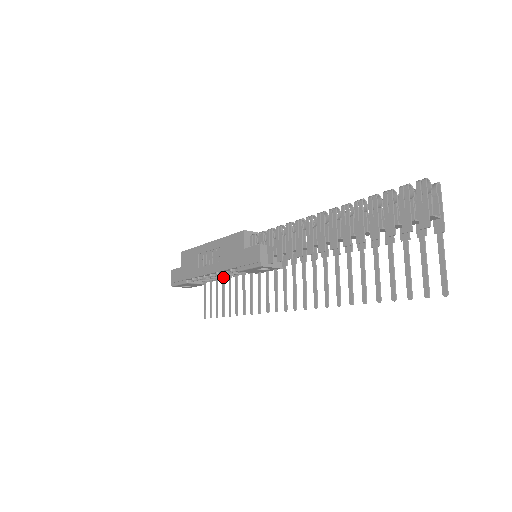
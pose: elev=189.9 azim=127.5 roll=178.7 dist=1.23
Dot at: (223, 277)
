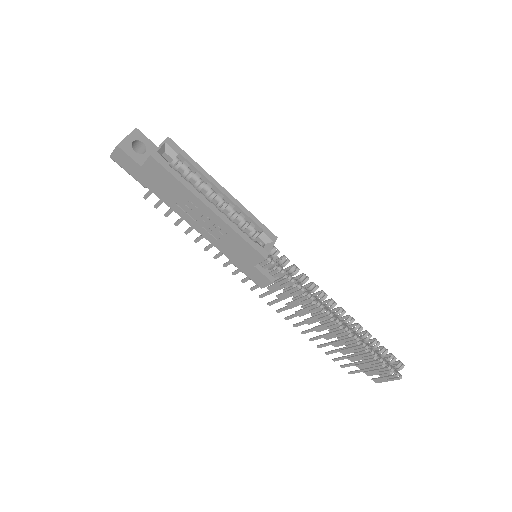
Dot at: occluded
